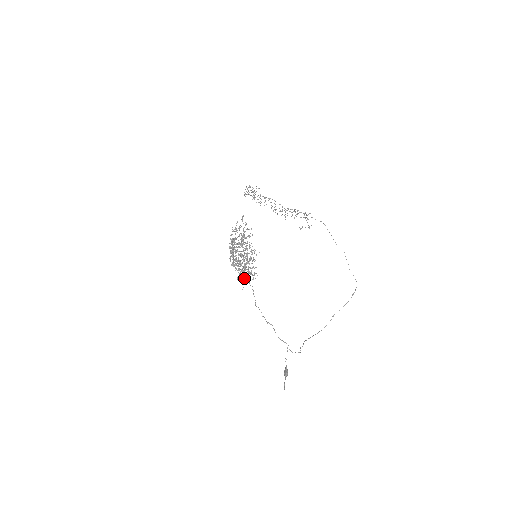
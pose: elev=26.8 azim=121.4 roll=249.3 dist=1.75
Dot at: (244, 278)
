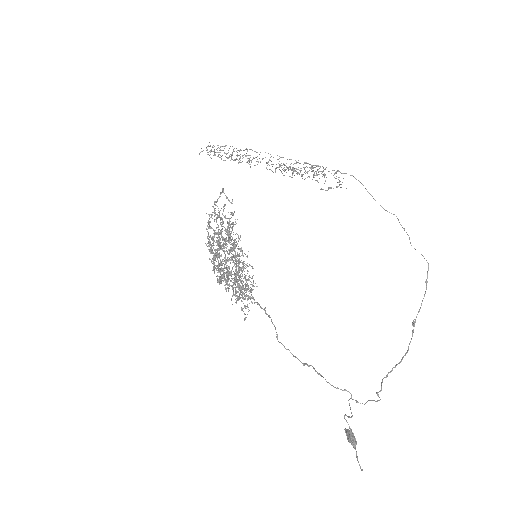
Dot at: (247, 298)
